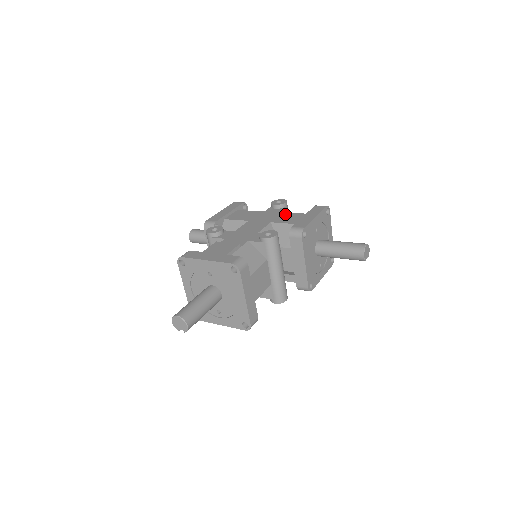
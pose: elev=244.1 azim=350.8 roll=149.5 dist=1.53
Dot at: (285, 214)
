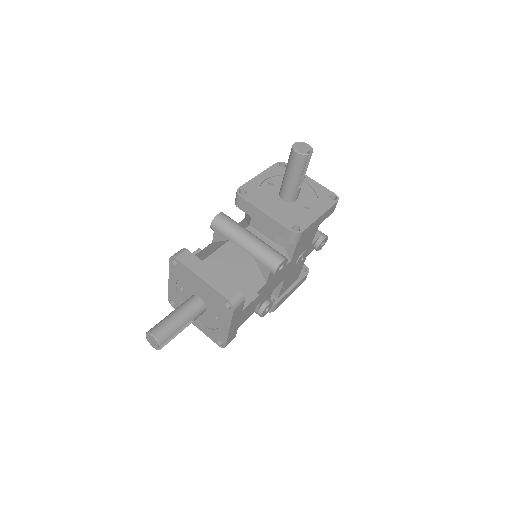
Dot at: occluded
